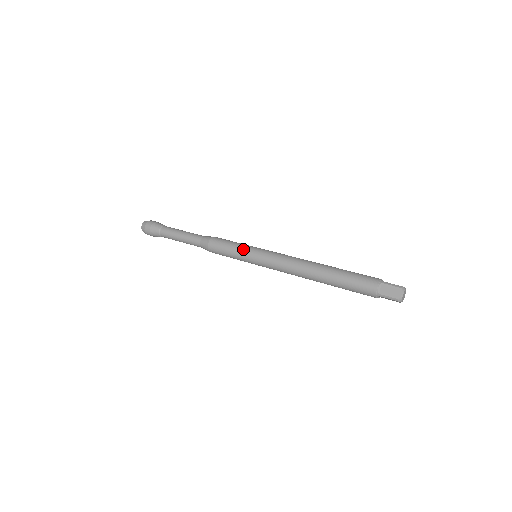
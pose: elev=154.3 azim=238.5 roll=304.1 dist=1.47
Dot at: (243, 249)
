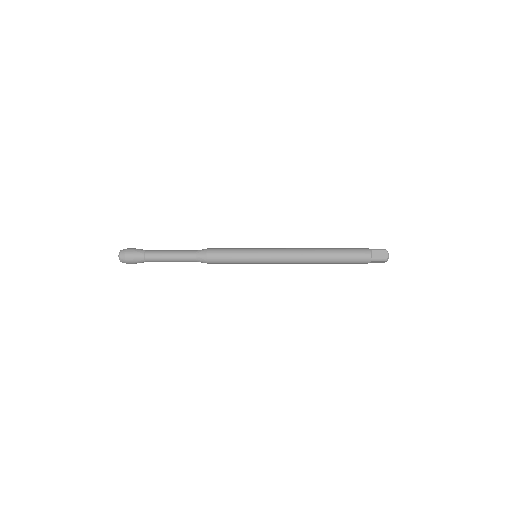
Dot at: (245, 252)
